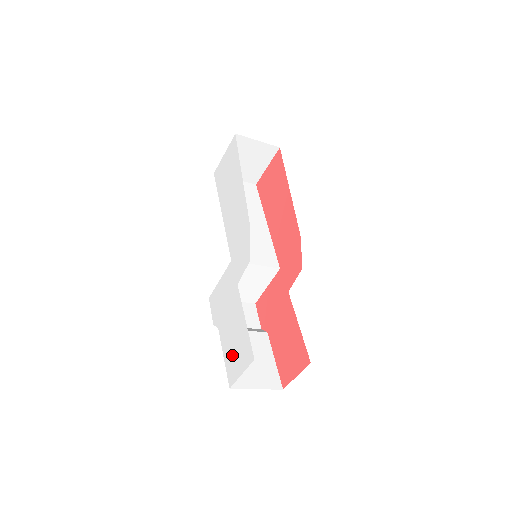
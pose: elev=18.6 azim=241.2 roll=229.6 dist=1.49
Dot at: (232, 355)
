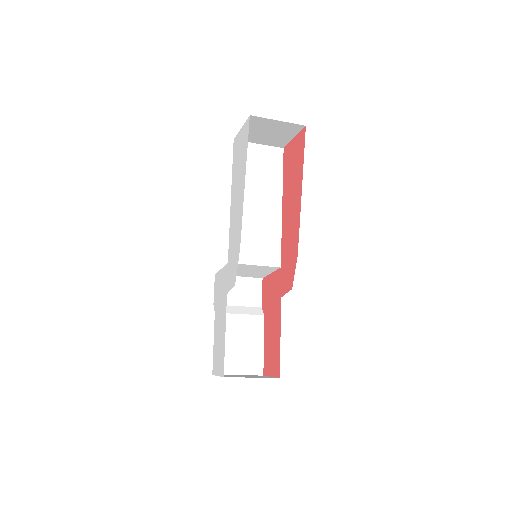
Dot at: (216, 351)
